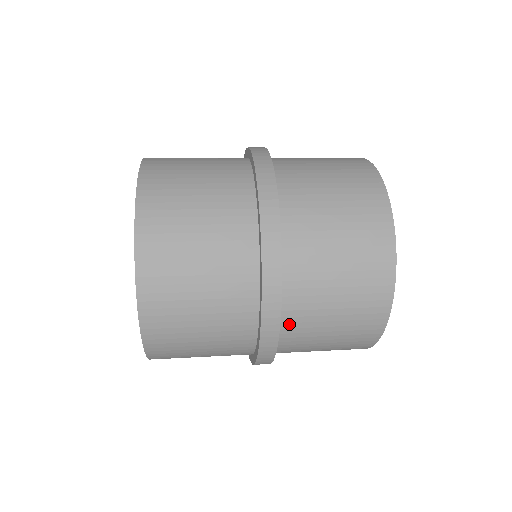
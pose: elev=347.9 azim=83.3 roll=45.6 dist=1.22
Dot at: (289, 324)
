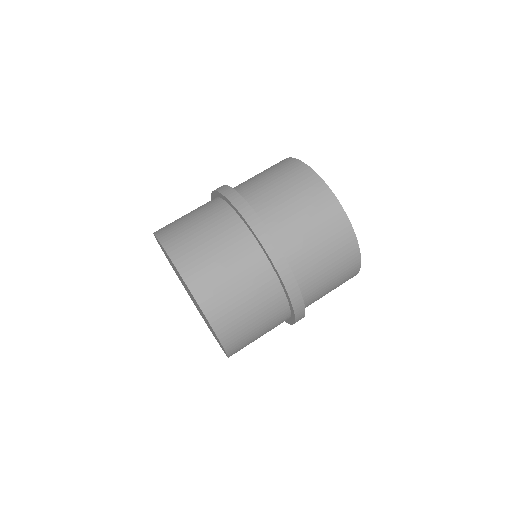
Dot at: (304, 287)
